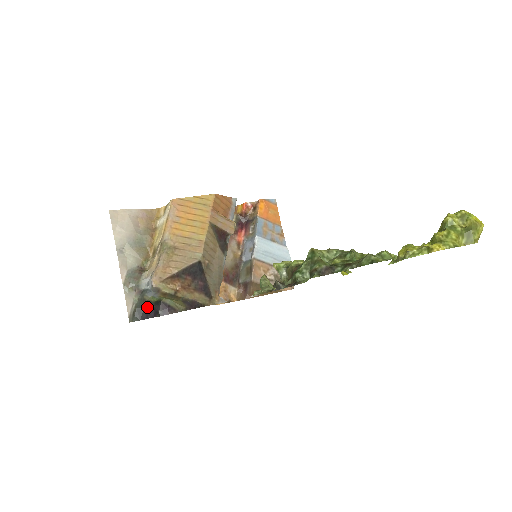
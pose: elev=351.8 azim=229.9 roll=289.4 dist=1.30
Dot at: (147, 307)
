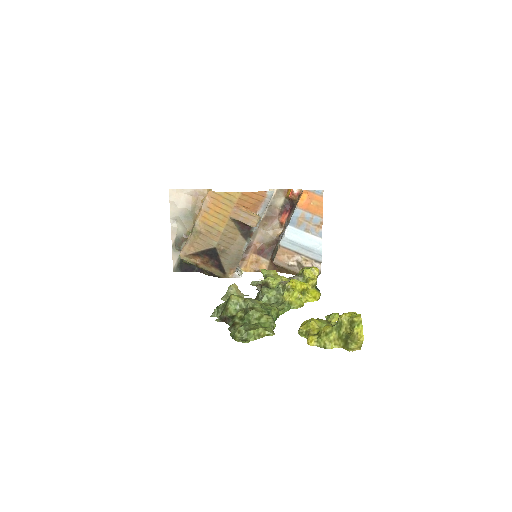
Dot at: (185, 265)
